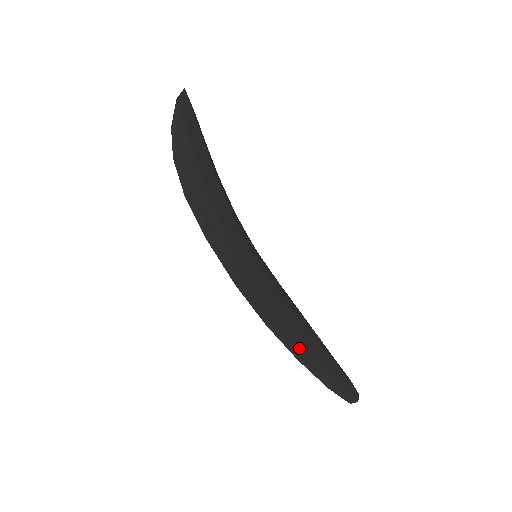
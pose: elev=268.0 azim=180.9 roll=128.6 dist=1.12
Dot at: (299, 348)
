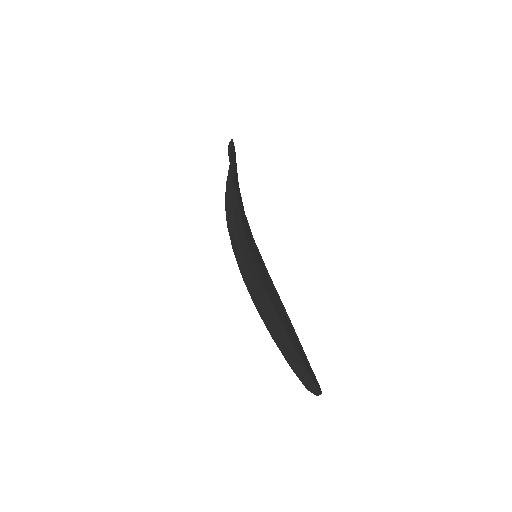
Dot at: occluded
